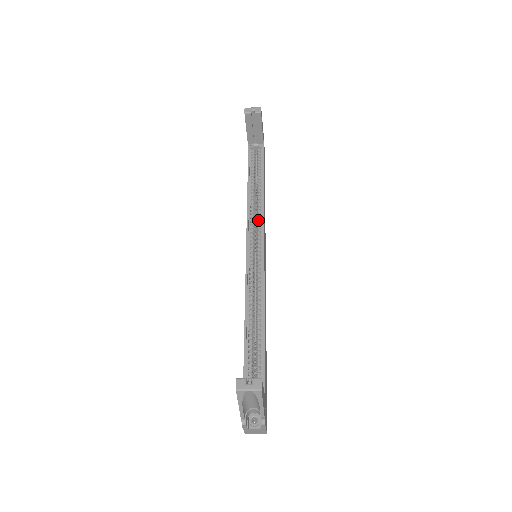
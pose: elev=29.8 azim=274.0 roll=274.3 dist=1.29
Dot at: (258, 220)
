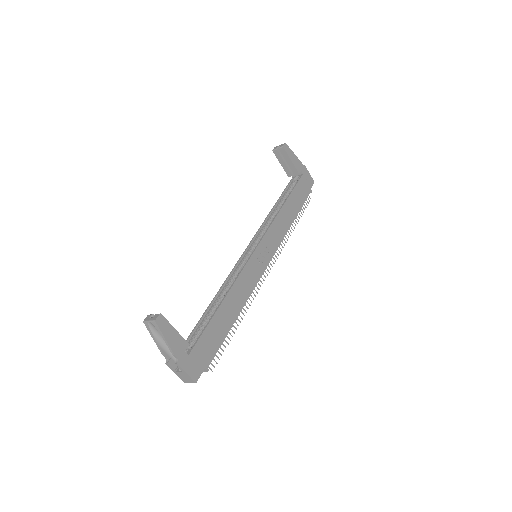
Dot at: occluded
